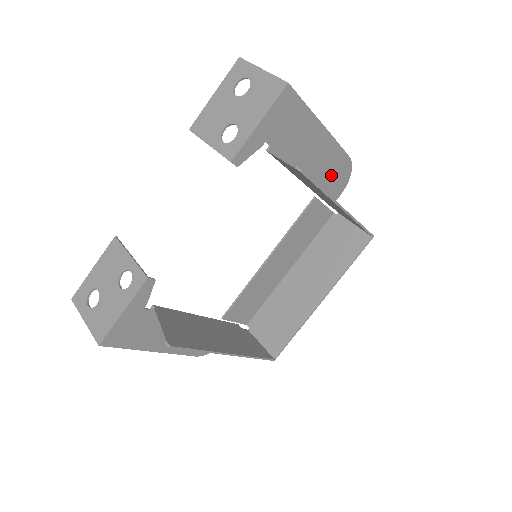
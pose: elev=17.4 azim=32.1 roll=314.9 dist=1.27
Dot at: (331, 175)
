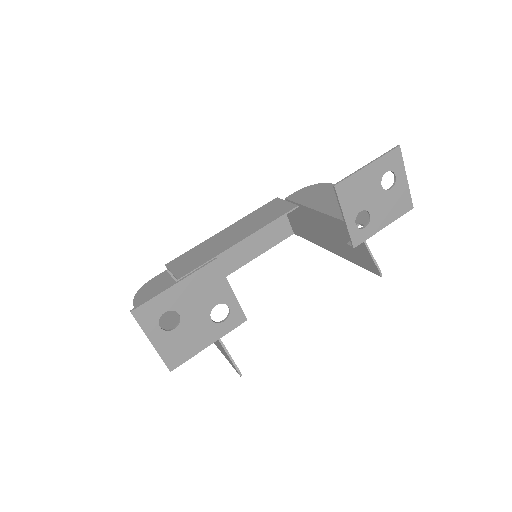
Dot at: (317, 196)
